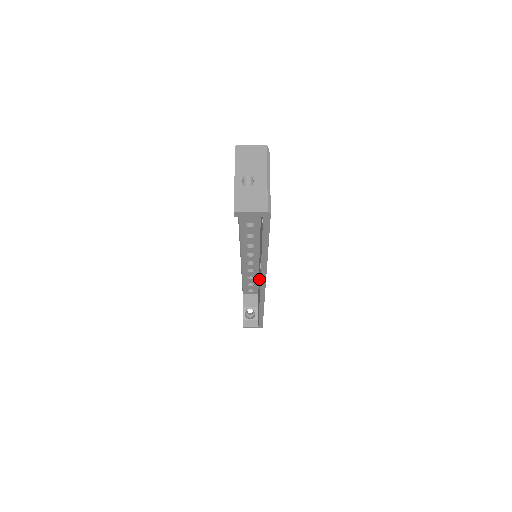
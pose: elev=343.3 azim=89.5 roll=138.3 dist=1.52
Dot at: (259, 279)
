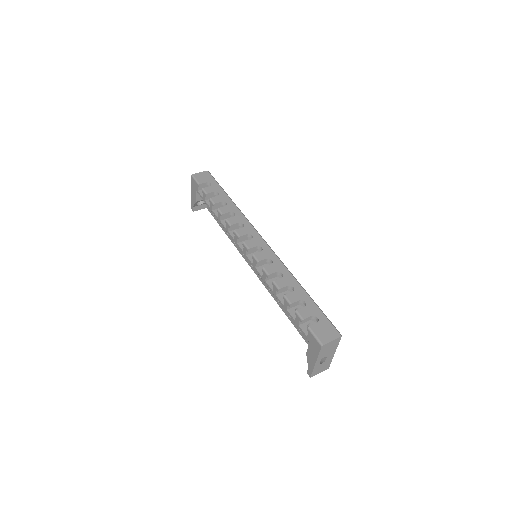
Dot at: occluded
